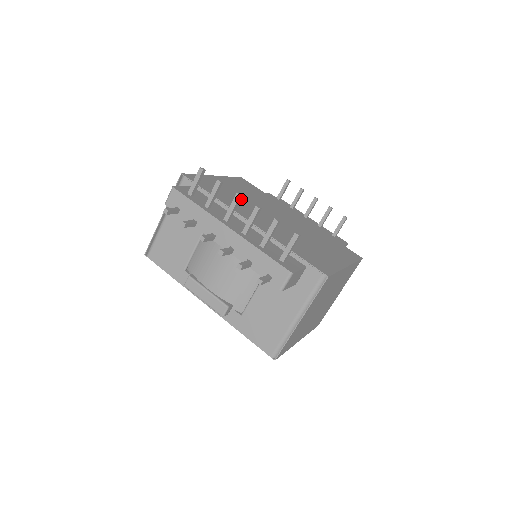
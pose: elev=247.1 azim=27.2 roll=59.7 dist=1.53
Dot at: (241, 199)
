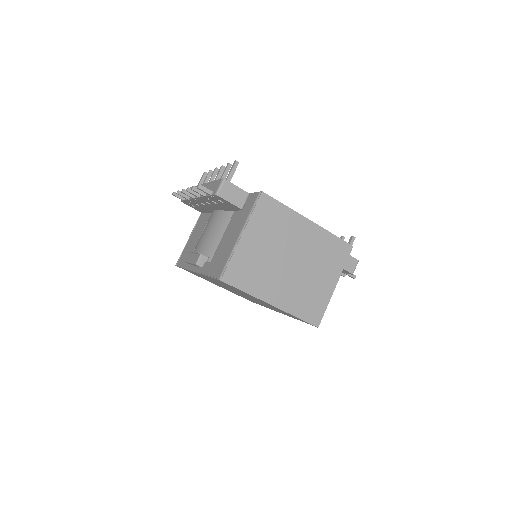
Dot at: occluded
